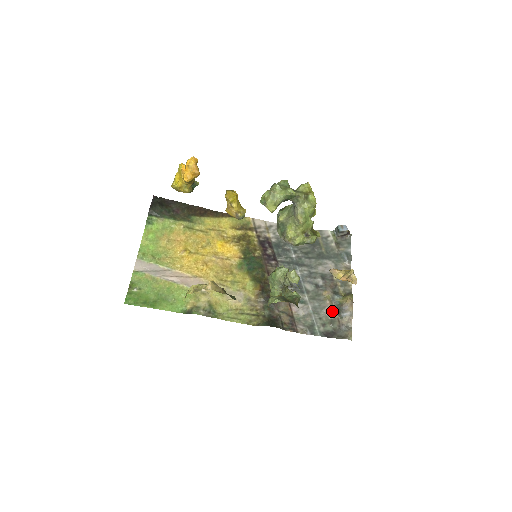
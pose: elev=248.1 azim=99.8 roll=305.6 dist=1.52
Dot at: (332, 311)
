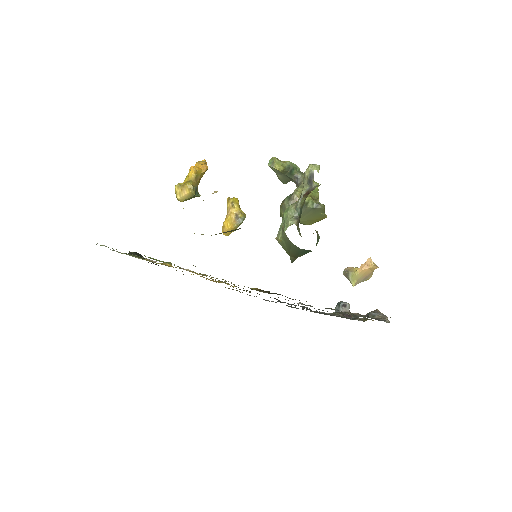
Dot at: (358, 313)
